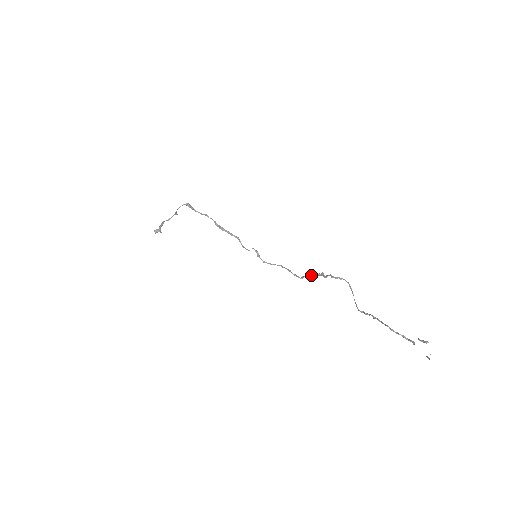
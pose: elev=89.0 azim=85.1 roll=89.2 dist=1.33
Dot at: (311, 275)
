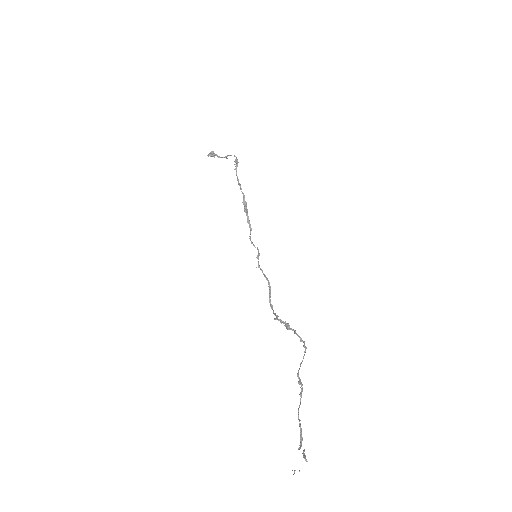
Dot at: (275, 319)
